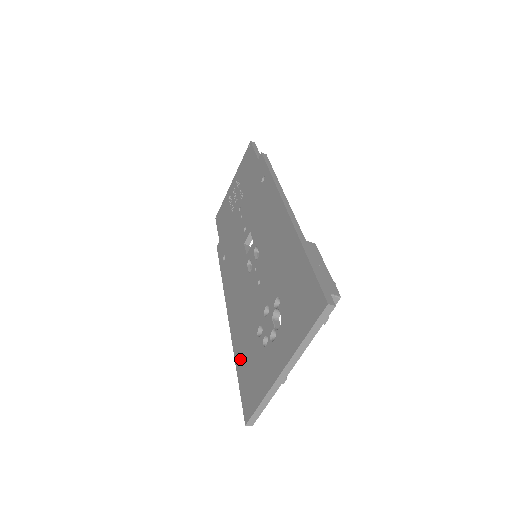
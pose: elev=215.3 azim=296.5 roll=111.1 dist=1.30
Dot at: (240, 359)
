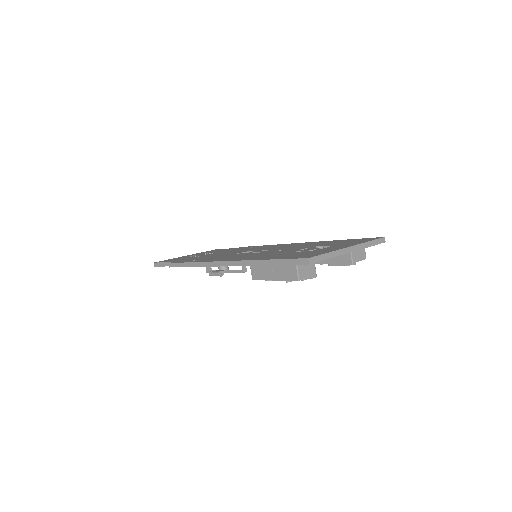
Dot at: (272, 257)
